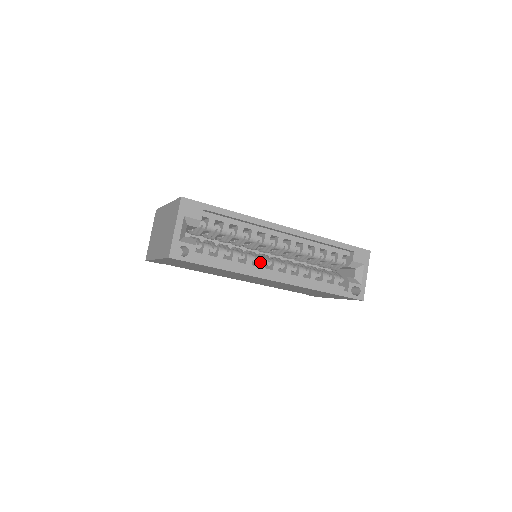
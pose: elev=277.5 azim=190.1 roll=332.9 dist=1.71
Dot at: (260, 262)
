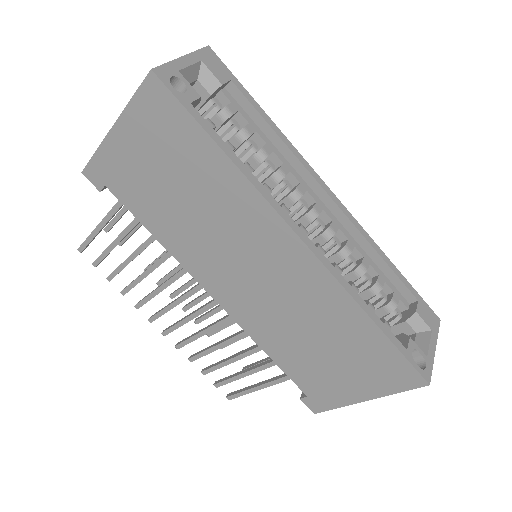
Dot at: (281, 205)
